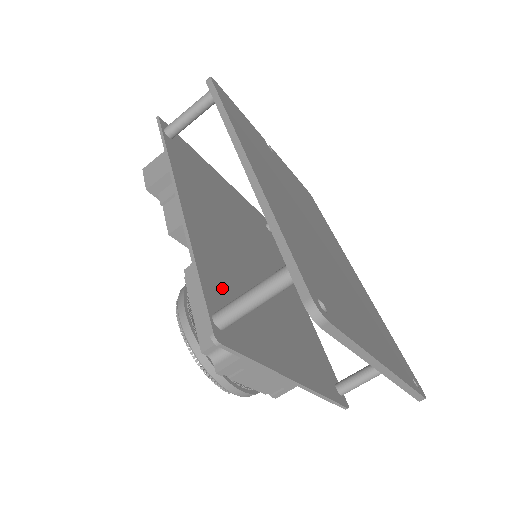
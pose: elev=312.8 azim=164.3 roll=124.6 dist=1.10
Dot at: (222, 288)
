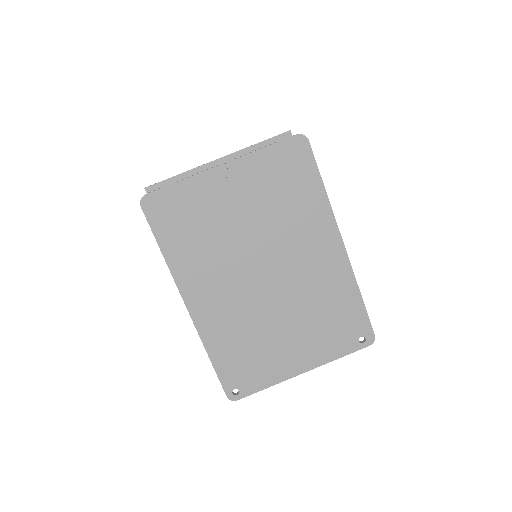
Dot at: occluded
